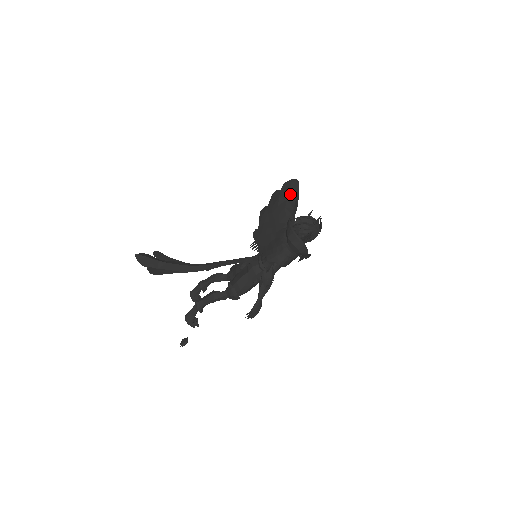
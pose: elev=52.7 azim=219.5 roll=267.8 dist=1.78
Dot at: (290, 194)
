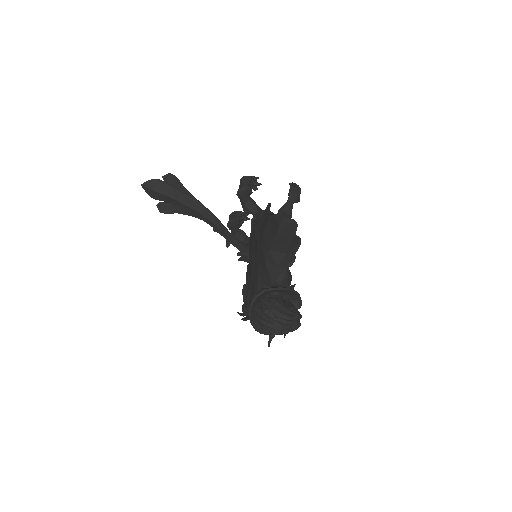
Dot at: (276, 242)
